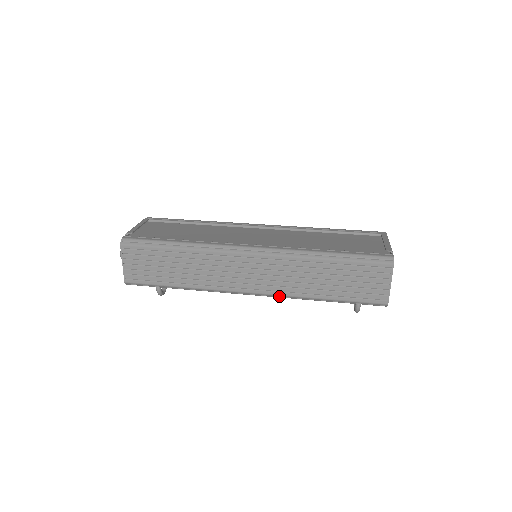
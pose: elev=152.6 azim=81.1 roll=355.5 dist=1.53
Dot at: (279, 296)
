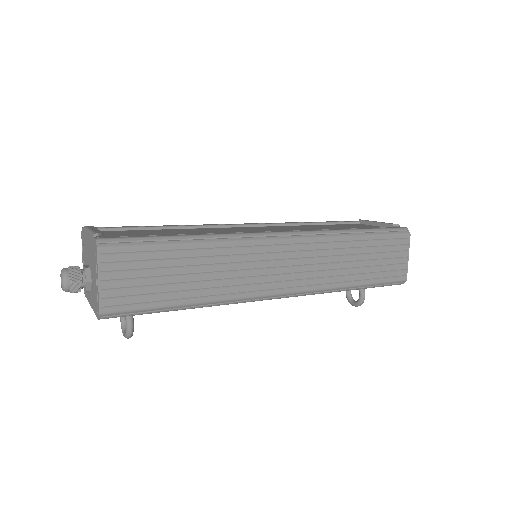
Dot at: (310, 292)
